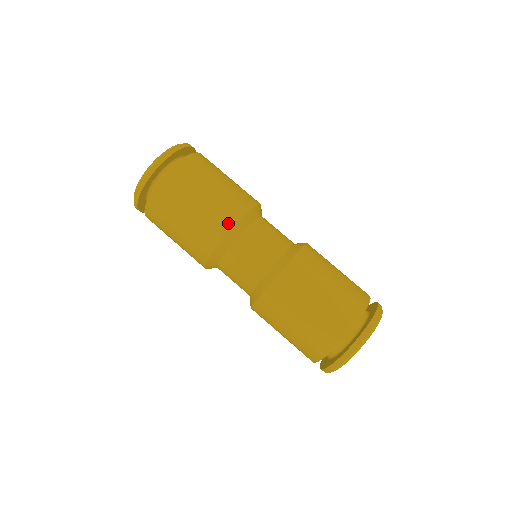
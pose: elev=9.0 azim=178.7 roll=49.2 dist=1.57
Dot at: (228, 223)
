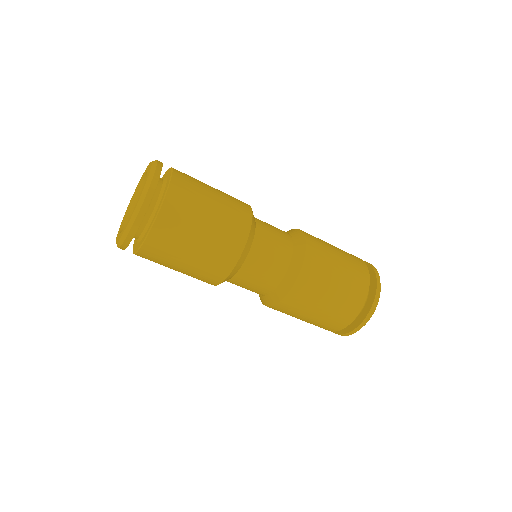
Dot at: (224, 272)
